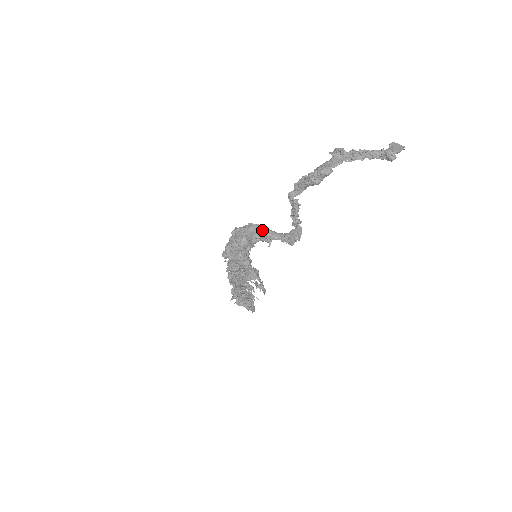
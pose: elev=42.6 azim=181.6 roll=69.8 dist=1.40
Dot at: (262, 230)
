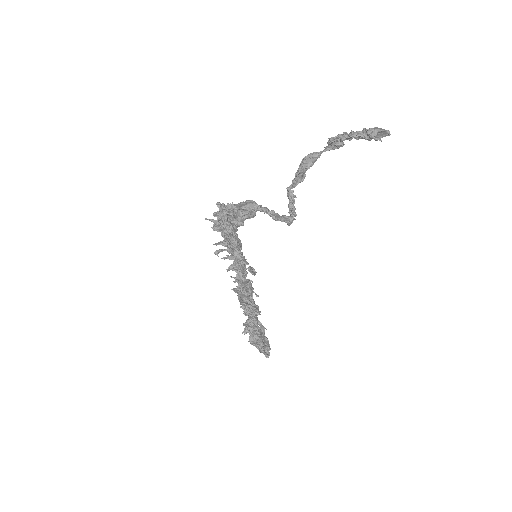
Dot at: (248, 202)
